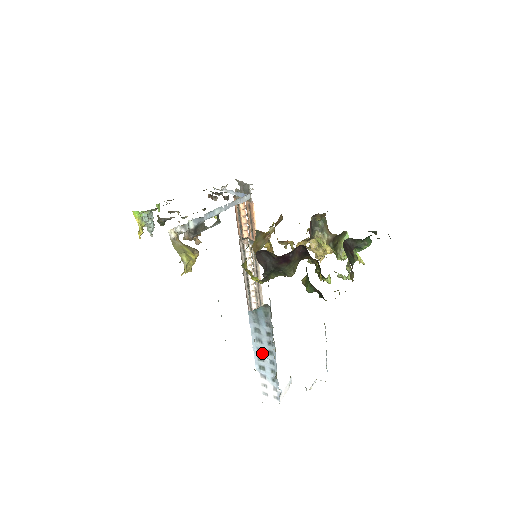
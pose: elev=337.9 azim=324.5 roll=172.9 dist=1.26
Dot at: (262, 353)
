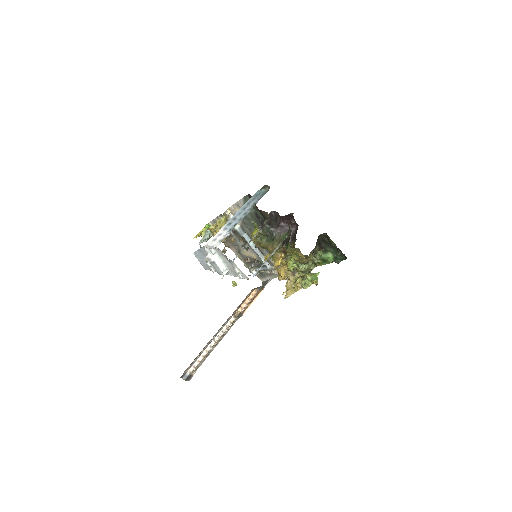
Dot at: (239, 215)
